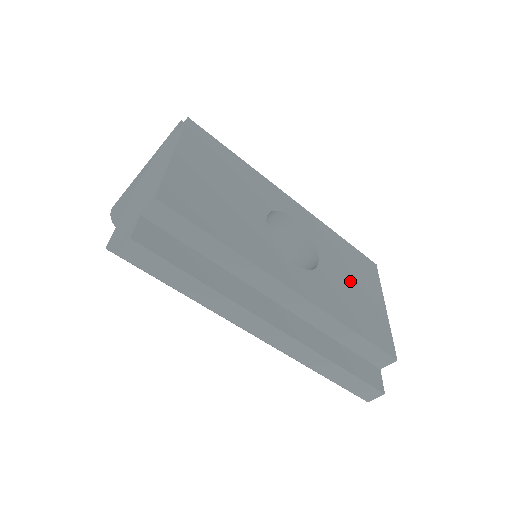
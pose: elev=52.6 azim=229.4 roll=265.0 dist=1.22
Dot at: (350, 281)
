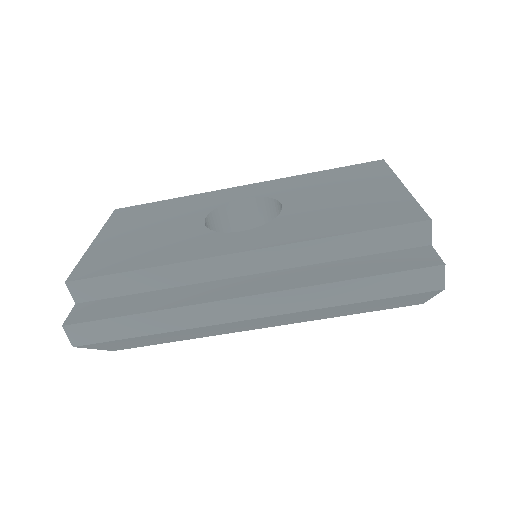
Dot at: (335, 197)
